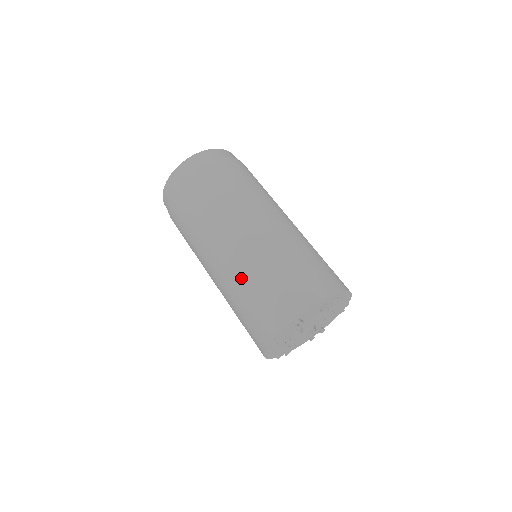
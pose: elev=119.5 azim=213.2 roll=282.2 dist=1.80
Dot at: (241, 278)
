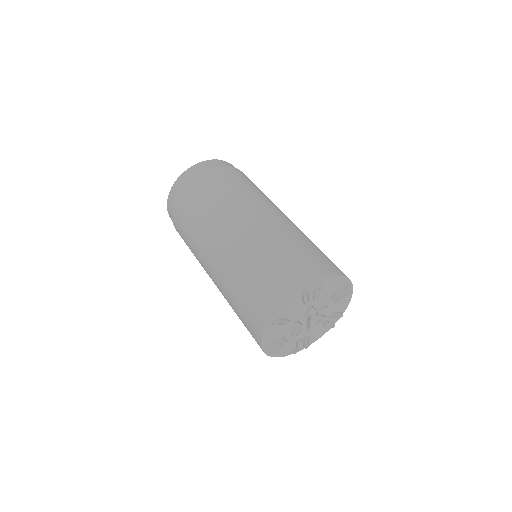
Dot at: (227, 287)
